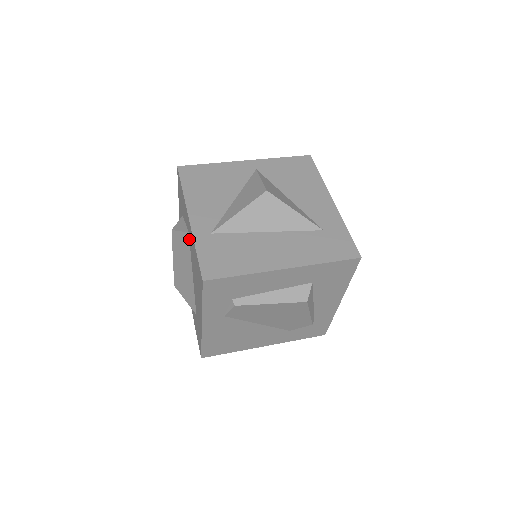
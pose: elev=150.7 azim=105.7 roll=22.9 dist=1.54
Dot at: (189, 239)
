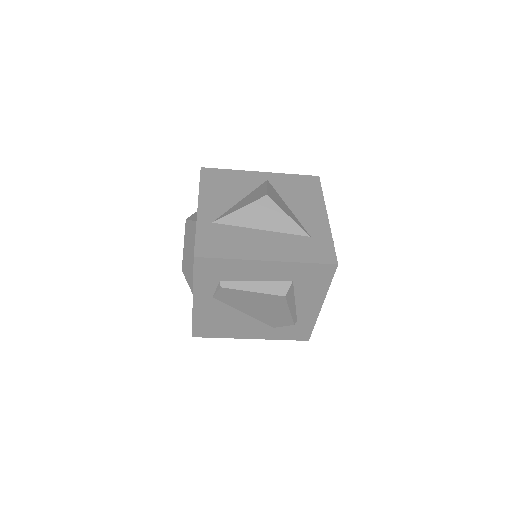
Dot at: occluded
